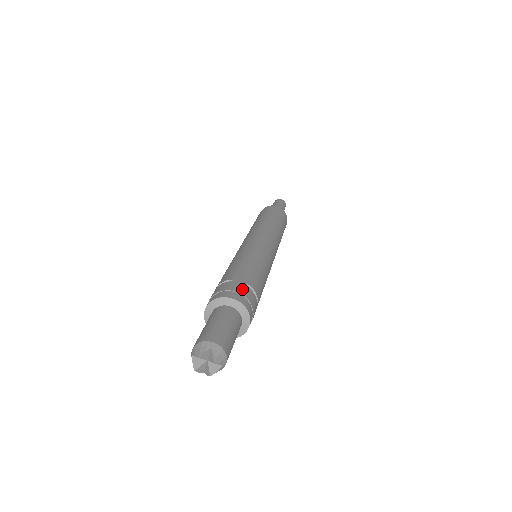
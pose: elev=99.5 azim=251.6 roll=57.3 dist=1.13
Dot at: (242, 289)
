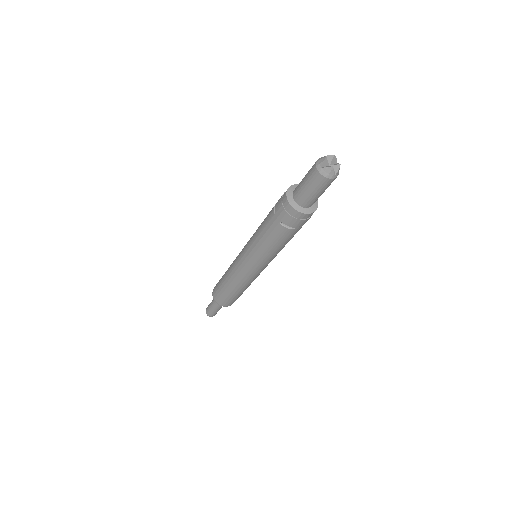
Dot at: occluded
